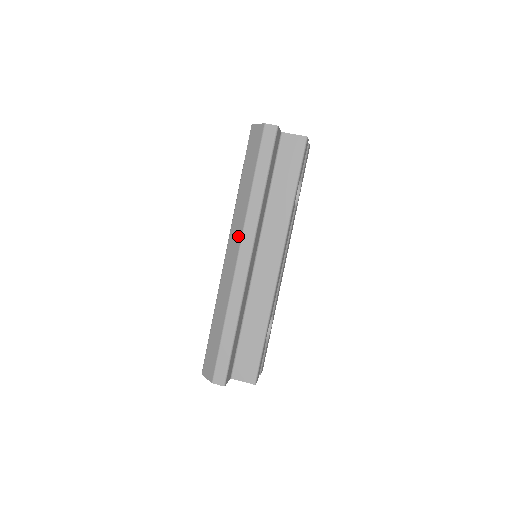
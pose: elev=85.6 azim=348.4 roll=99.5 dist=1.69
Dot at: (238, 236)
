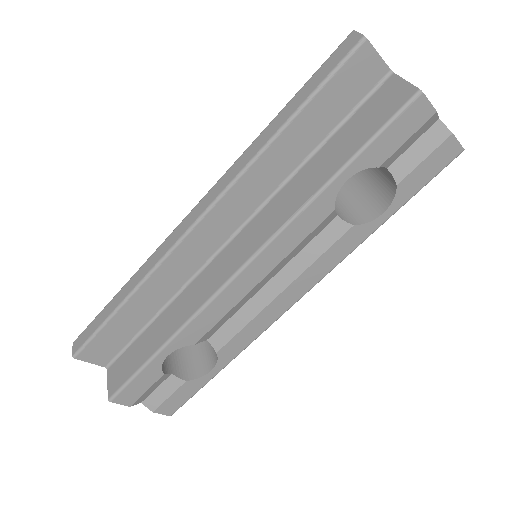
Dot at: occluded
